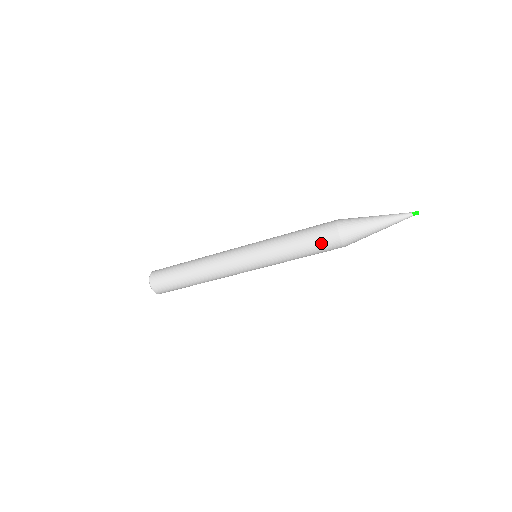
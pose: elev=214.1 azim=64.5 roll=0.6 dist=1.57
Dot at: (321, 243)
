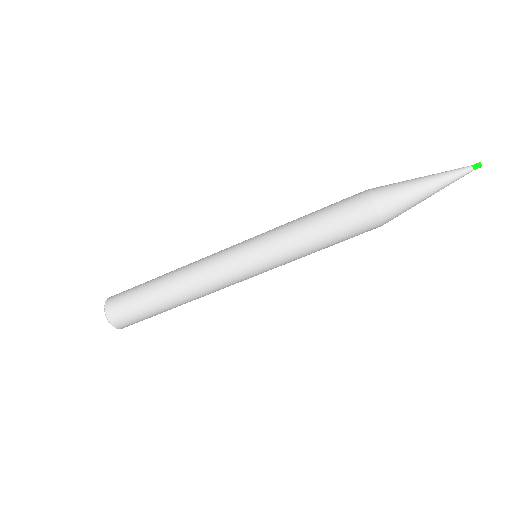
Dot at: (344, 206)
